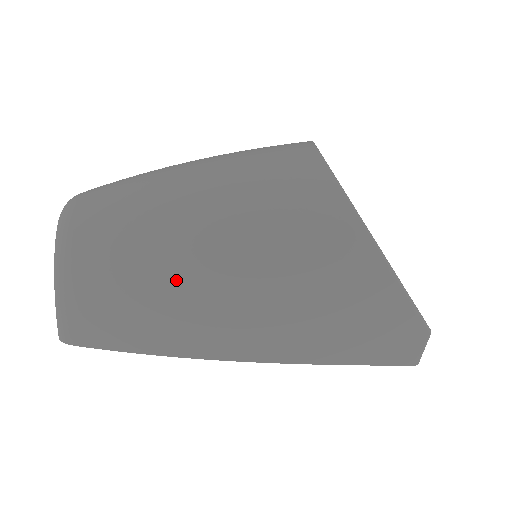
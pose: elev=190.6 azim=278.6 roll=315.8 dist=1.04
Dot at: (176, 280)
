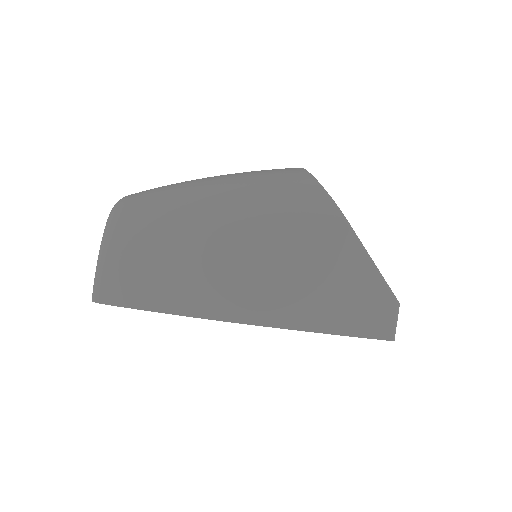
Dot at: (191, 239)
